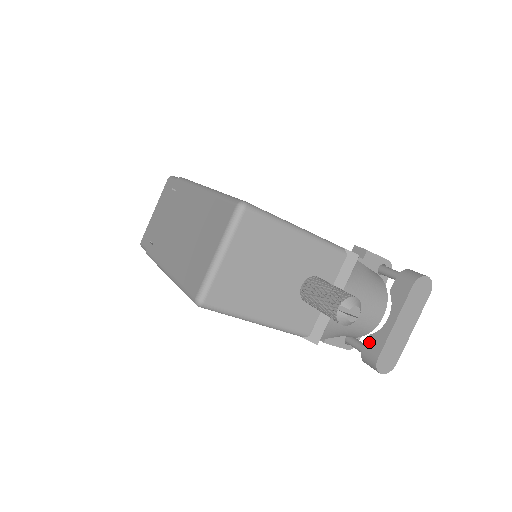
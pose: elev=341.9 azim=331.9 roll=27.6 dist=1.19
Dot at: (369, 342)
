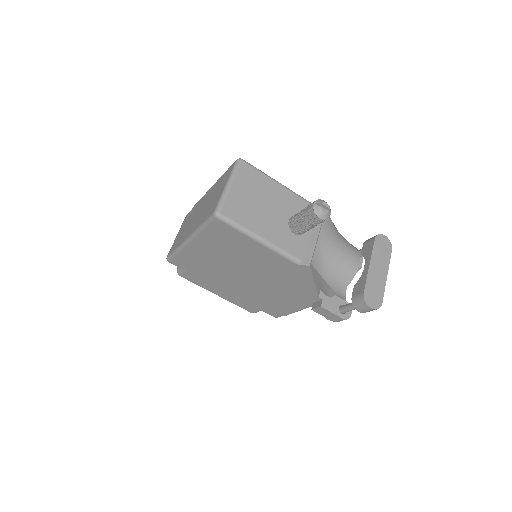
Dot at: (355, 289)
